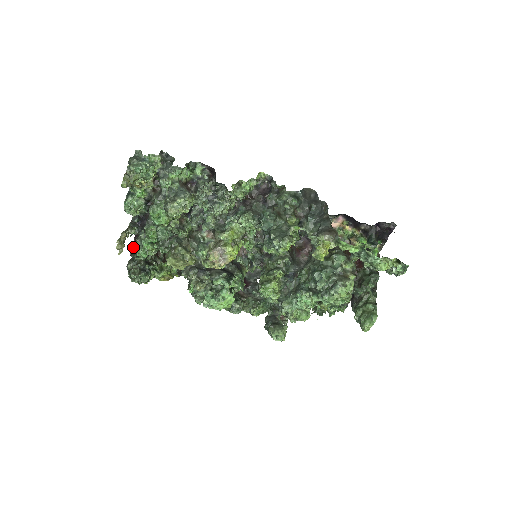
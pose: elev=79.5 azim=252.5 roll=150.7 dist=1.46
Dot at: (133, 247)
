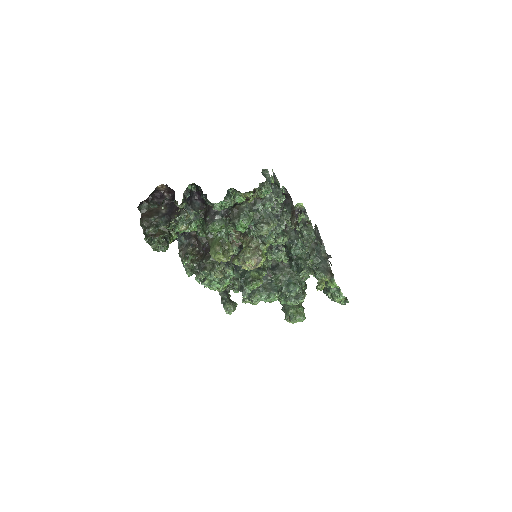
Dot at: occluded
